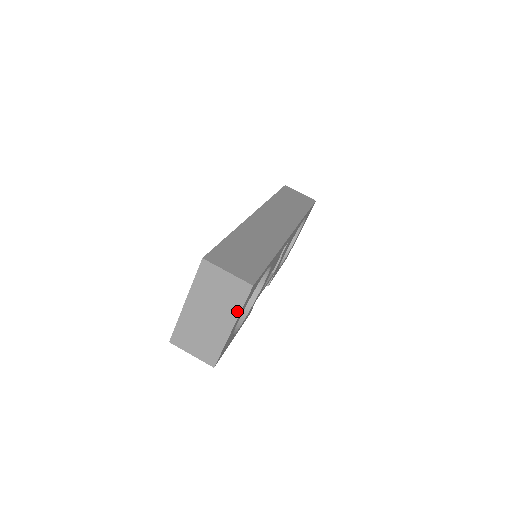
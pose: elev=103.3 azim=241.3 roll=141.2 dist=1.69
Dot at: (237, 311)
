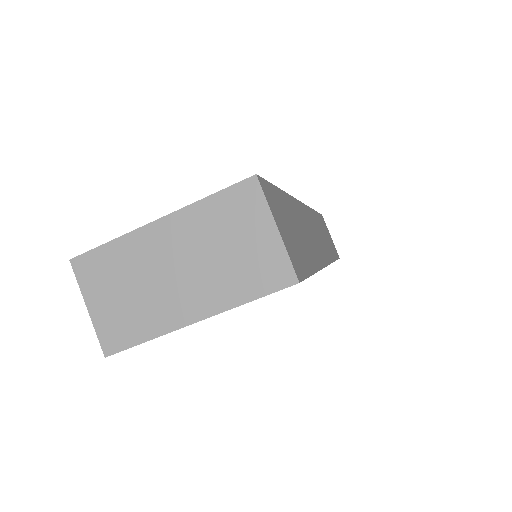
Dot at: (232, 301)
